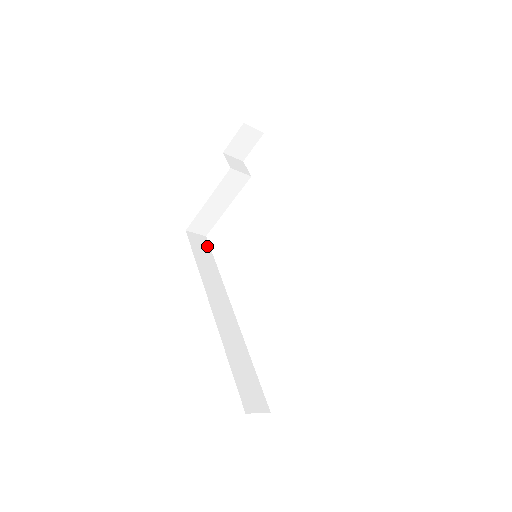
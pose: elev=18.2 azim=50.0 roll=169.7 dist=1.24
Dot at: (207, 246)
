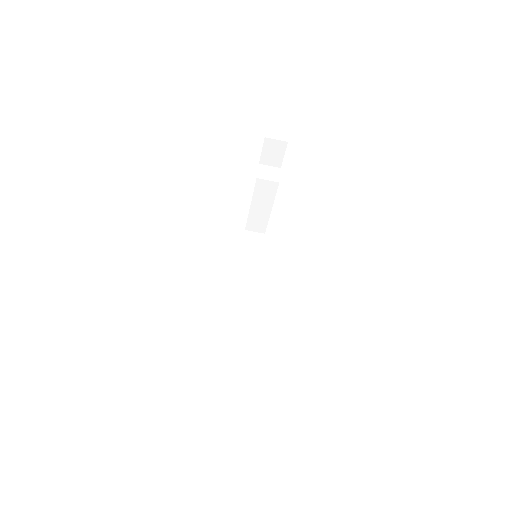
Dot at: (261, 243)
